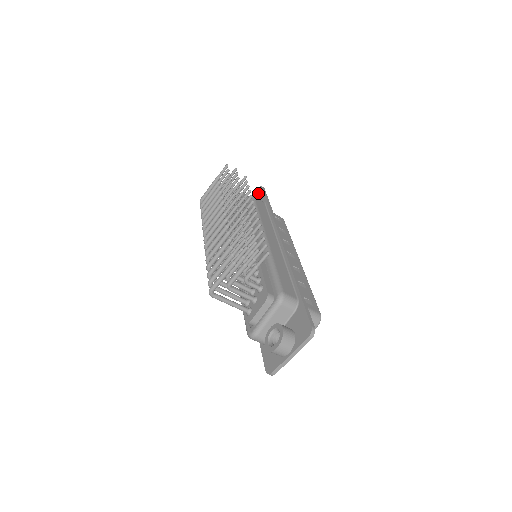
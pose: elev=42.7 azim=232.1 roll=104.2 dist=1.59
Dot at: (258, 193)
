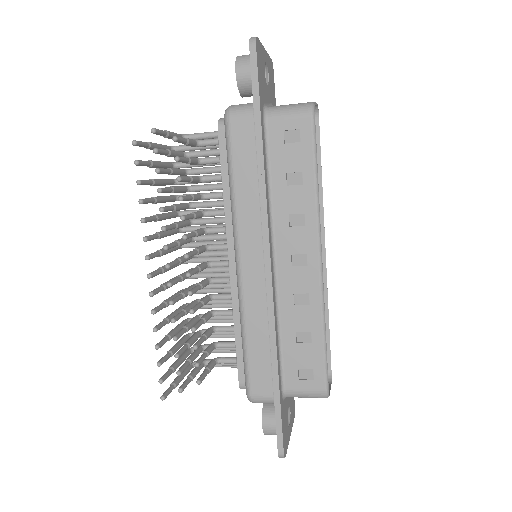
Dot at: occluded
